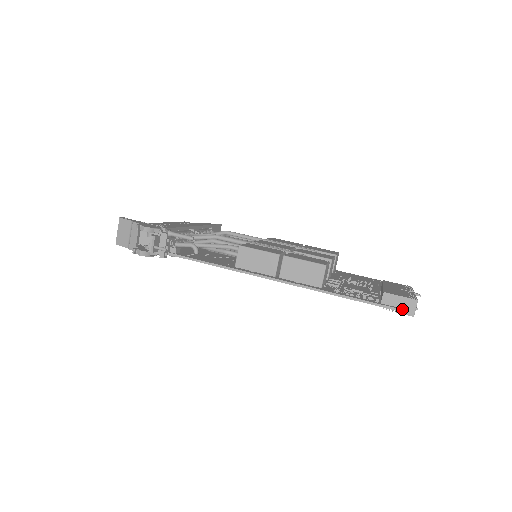
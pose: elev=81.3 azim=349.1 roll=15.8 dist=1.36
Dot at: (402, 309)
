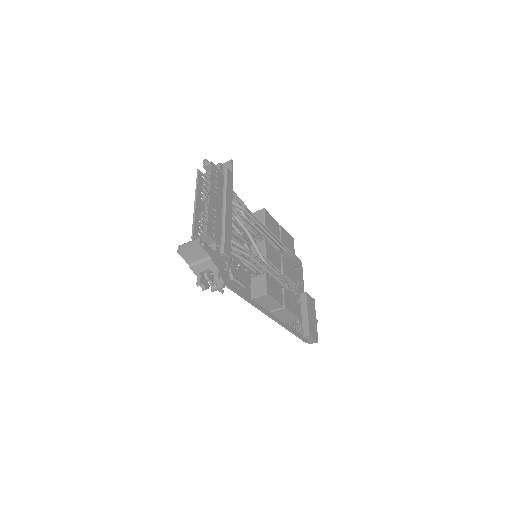
Dot at: (309, 342)
